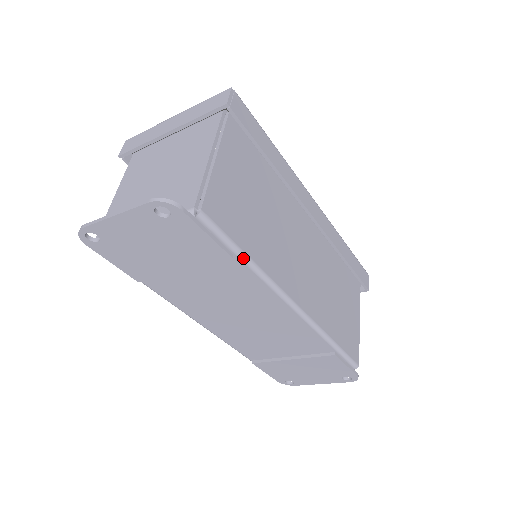
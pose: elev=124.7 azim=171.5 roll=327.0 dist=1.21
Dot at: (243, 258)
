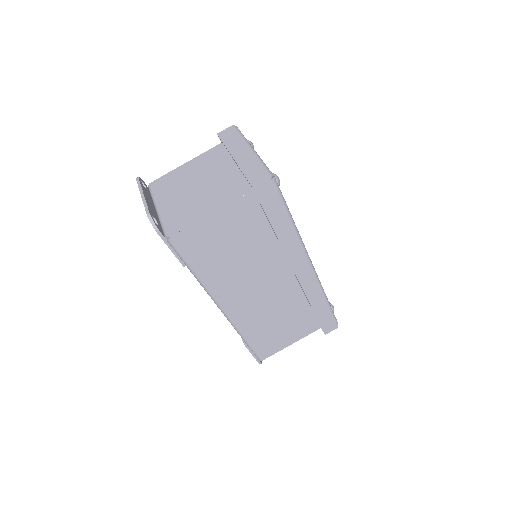
Dot at: (191, 272)
